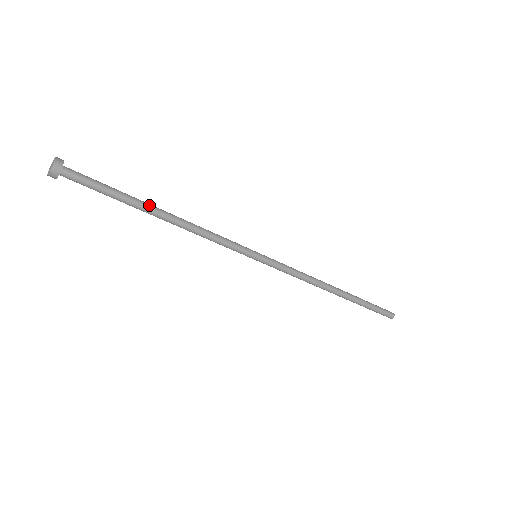
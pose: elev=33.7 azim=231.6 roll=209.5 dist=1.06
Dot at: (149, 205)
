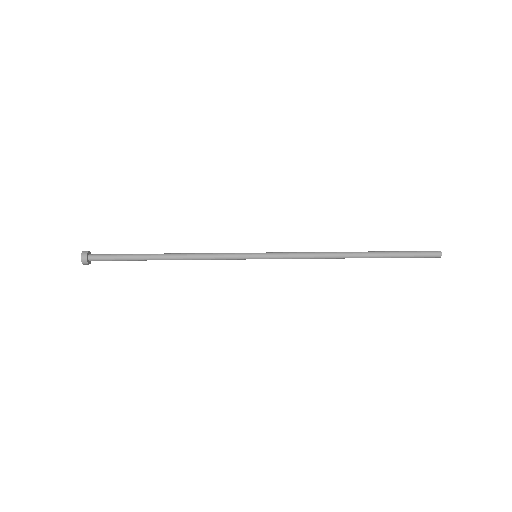
Dot at: (152, 255)
